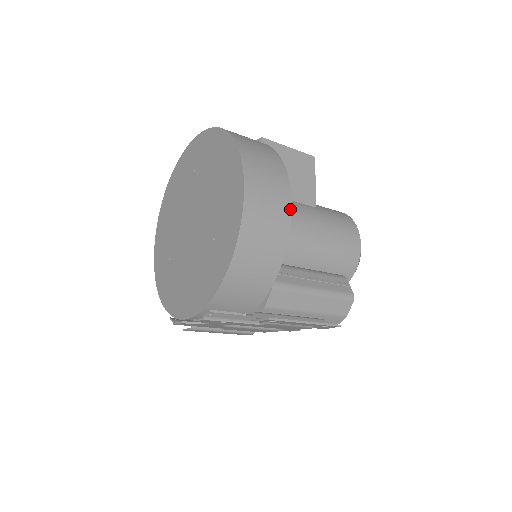
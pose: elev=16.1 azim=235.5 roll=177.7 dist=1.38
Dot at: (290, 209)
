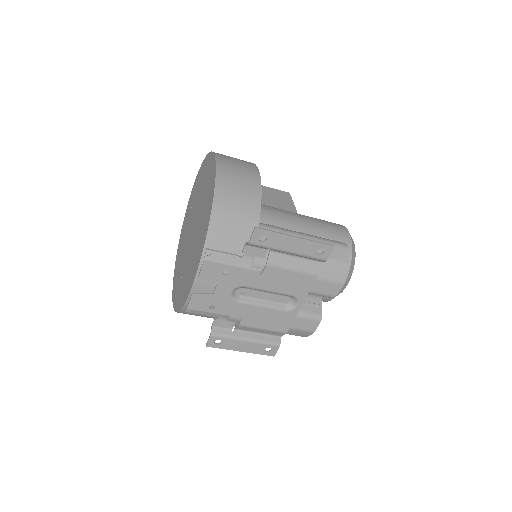
Dot at: (258, 172)
